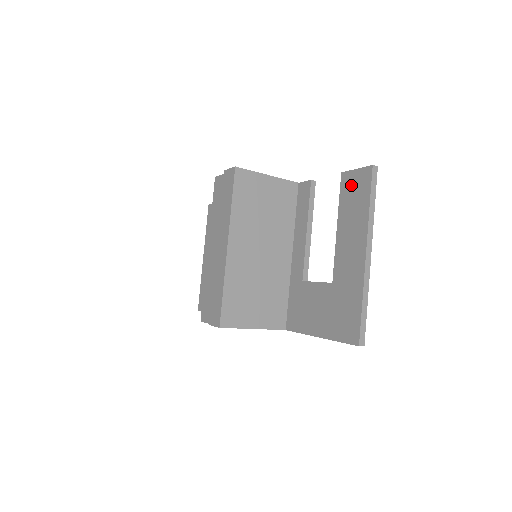
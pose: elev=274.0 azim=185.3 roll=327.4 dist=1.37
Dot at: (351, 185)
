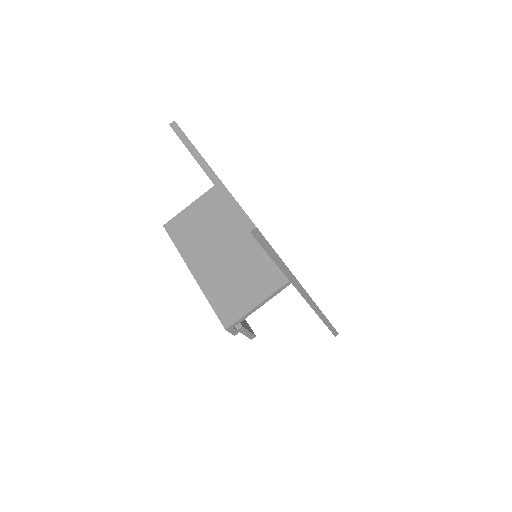
Dot at: occluded
